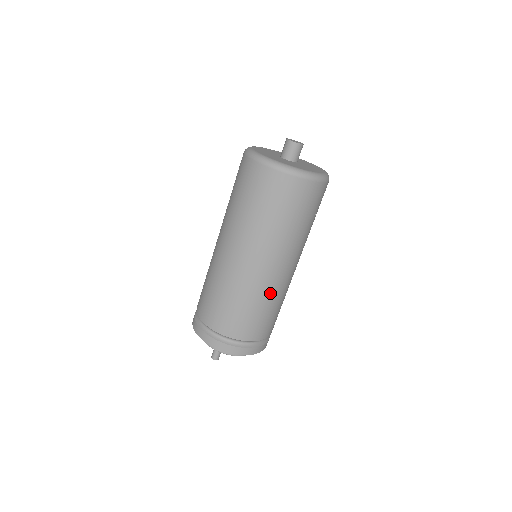
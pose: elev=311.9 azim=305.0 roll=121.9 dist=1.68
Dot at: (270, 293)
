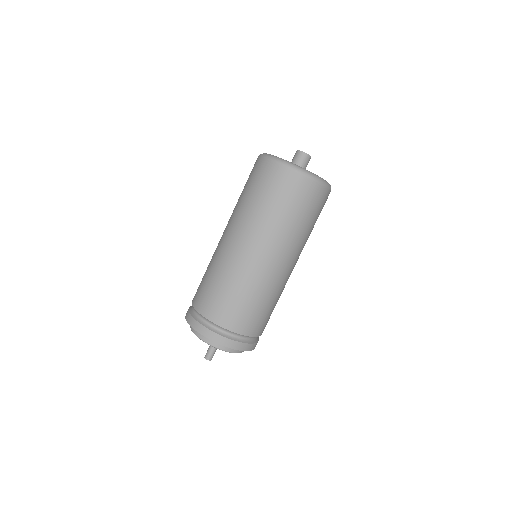
Dot at: (279, 289)
